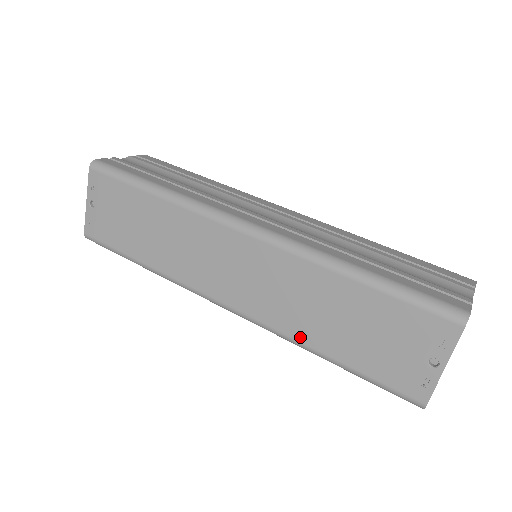
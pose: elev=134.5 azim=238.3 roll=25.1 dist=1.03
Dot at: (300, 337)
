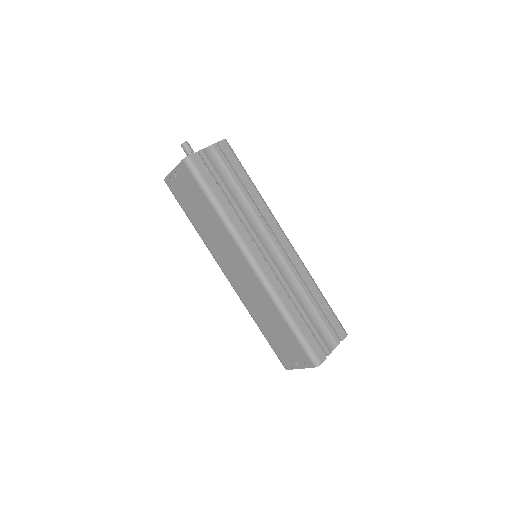
Dot at: (253, 315)
